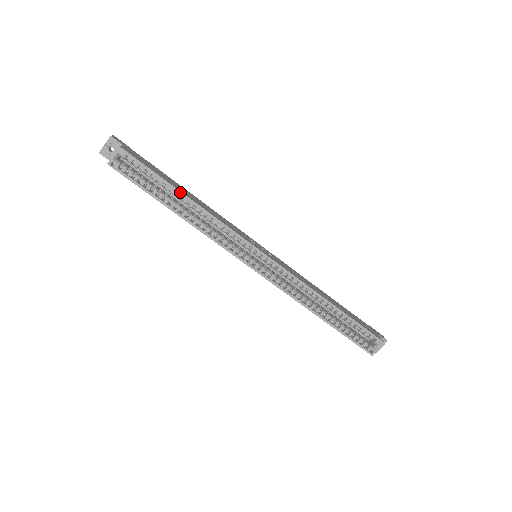
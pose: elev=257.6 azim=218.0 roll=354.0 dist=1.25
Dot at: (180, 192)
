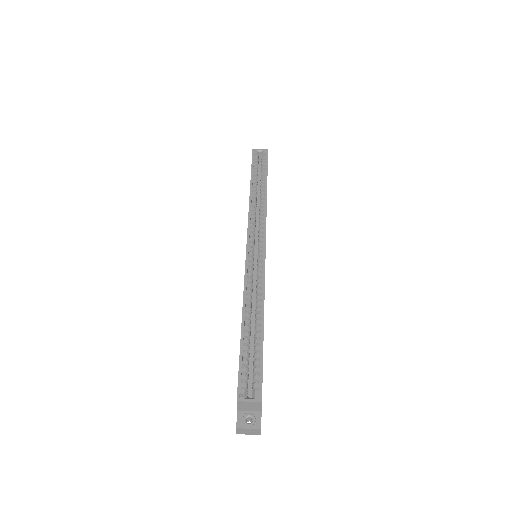
Dot at: occluded
